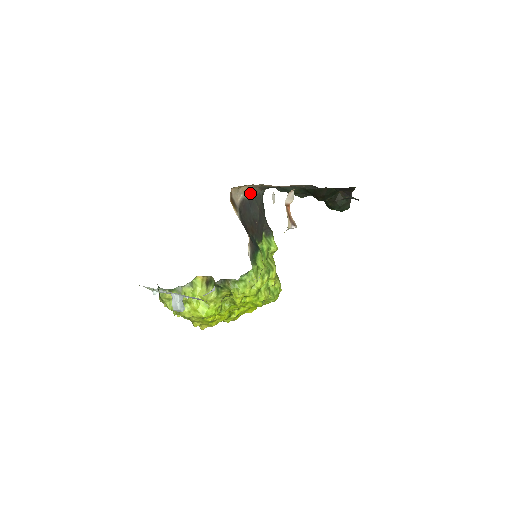
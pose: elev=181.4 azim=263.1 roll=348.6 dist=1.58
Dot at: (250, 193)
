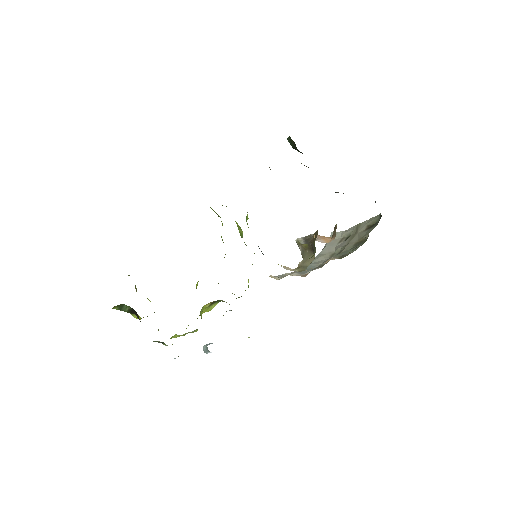
Dot at: occluded
